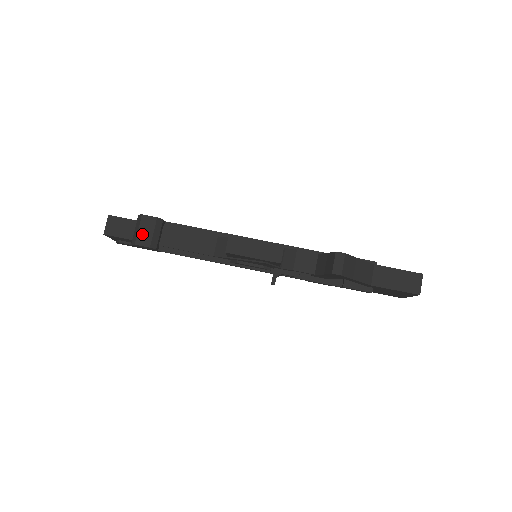
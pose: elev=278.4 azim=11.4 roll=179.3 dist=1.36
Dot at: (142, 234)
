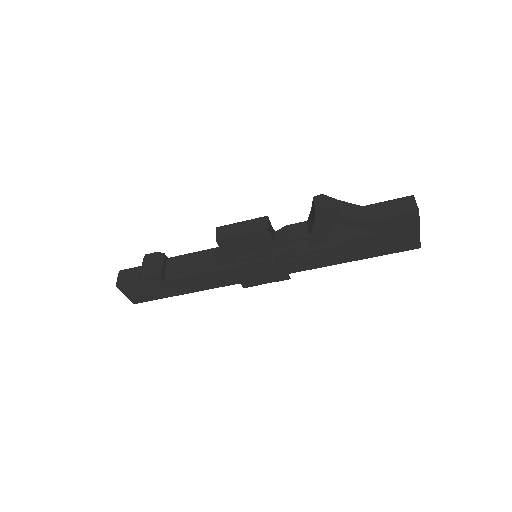
Dot at: (146, 268)
